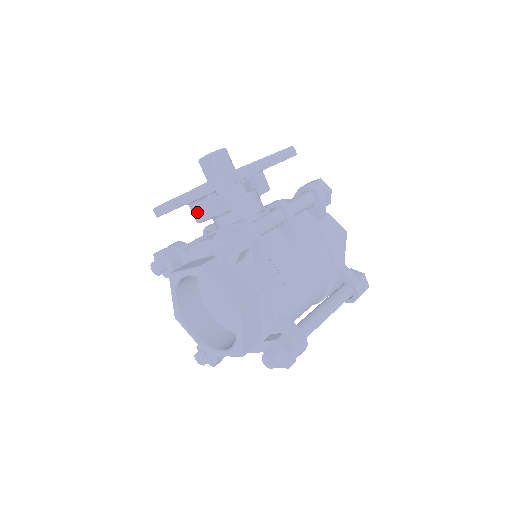
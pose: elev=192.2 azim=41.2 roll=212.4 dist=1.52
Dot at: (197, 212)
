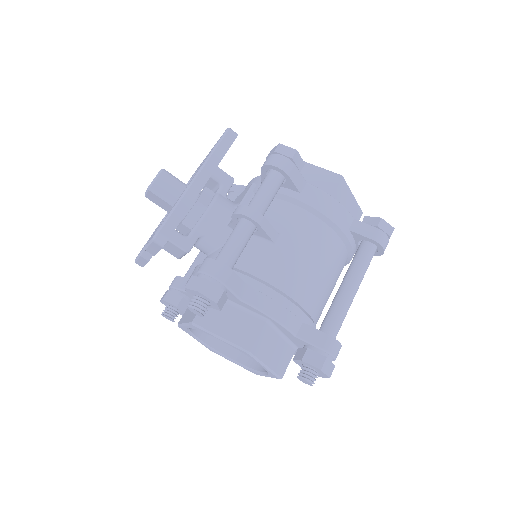
Dot at: (171, 252)
